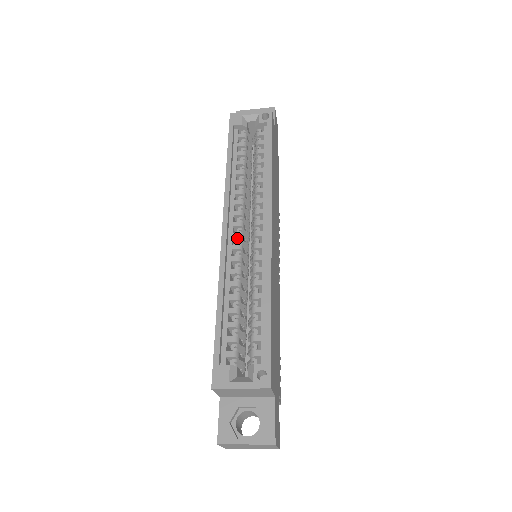
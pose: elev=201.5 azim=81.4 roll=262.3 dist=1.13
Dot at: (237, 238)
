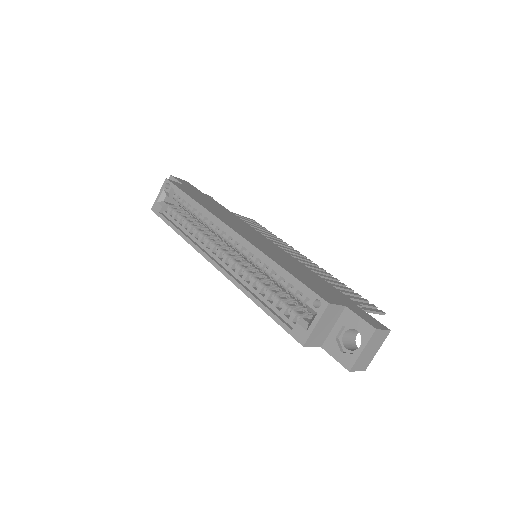
Dot at: (227, 260)
